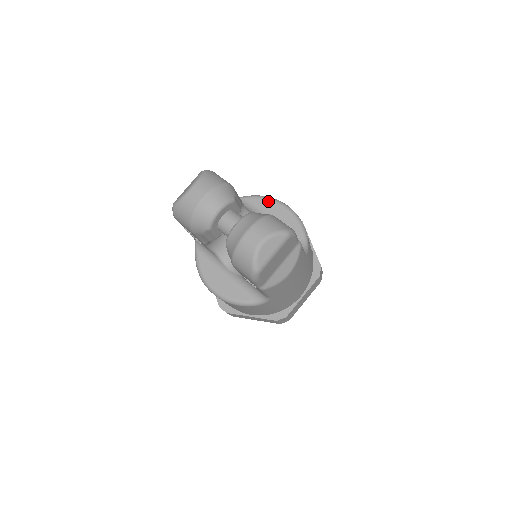
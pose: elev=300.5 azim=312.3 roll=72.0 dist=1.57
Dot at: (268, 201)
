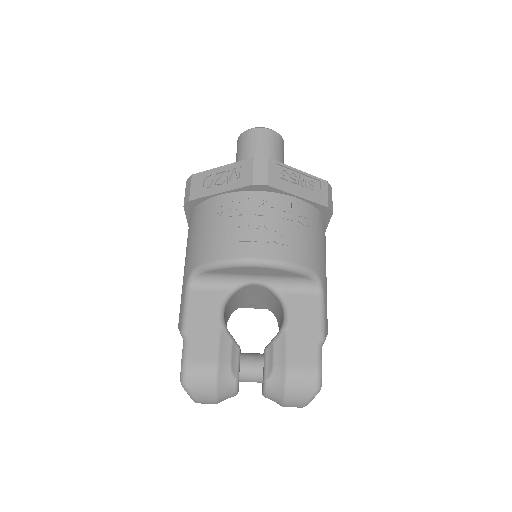
Dot at: (232, 269)
